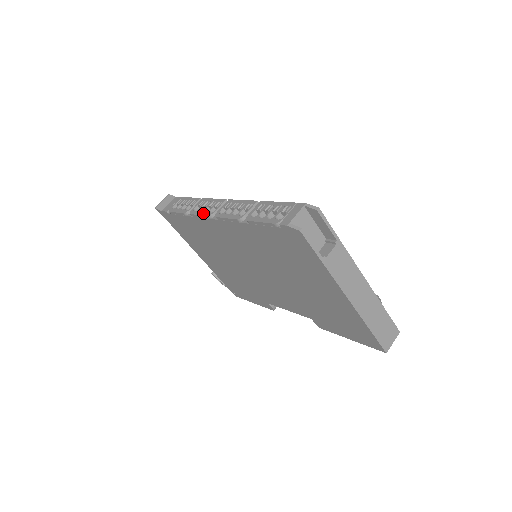
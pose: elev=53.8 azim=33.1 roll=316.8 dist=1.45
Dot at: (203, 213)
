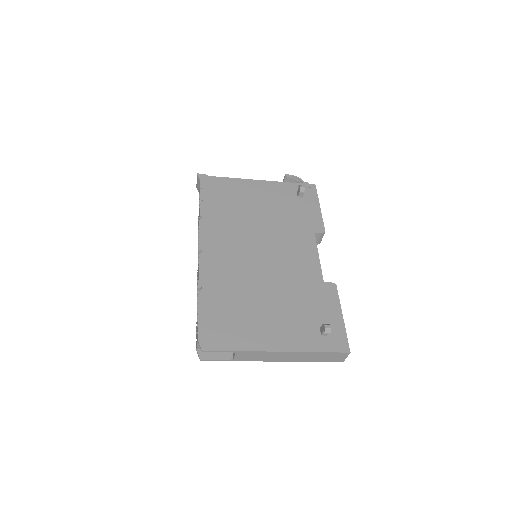
Dot at: occluded
